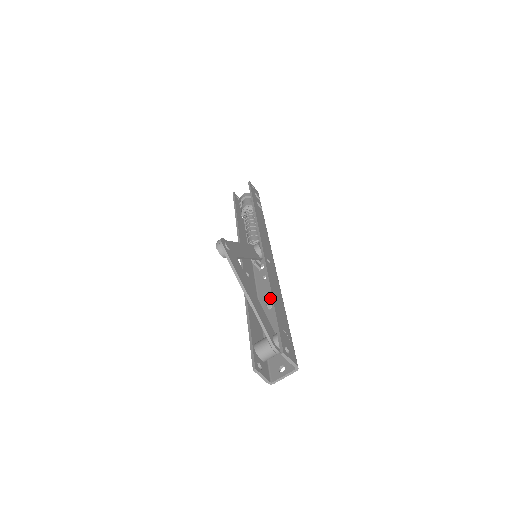
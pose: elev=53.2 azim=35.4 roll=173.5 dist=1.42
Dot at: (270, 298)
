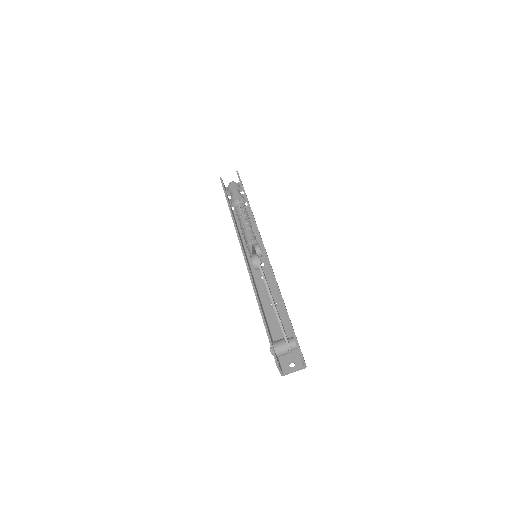
Dot at: (283, 306)
